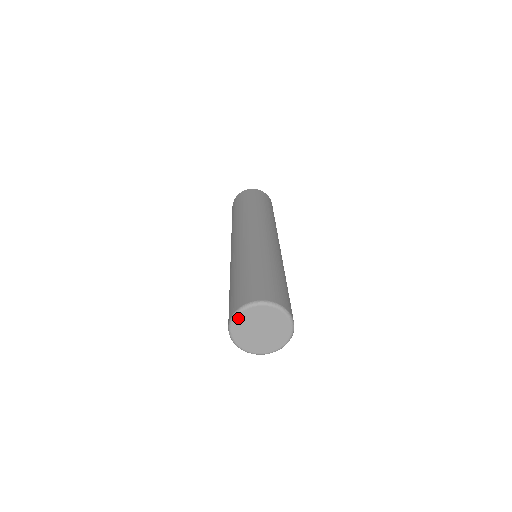
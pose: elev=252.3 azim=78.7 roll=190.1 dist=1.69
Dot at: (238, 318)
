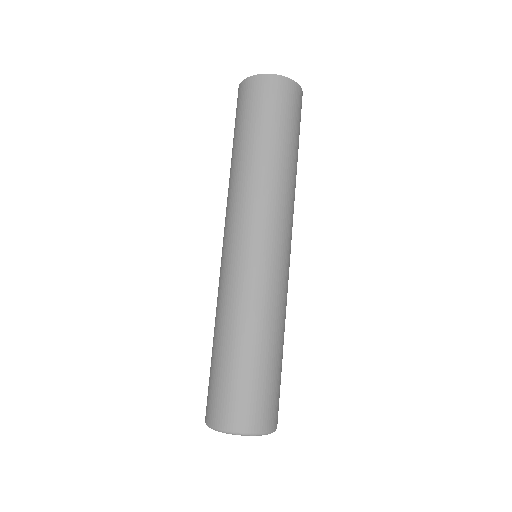
Dot at: (220, 431)
